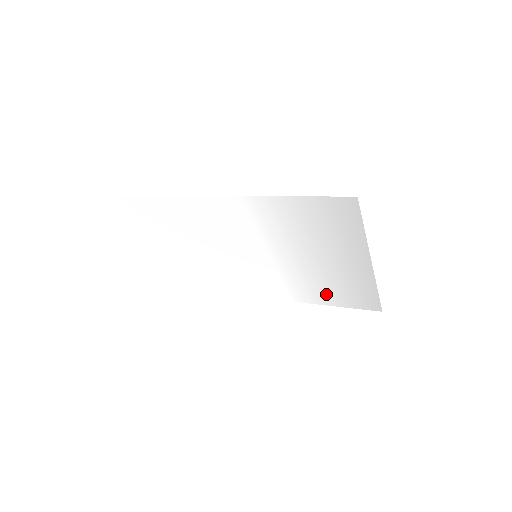
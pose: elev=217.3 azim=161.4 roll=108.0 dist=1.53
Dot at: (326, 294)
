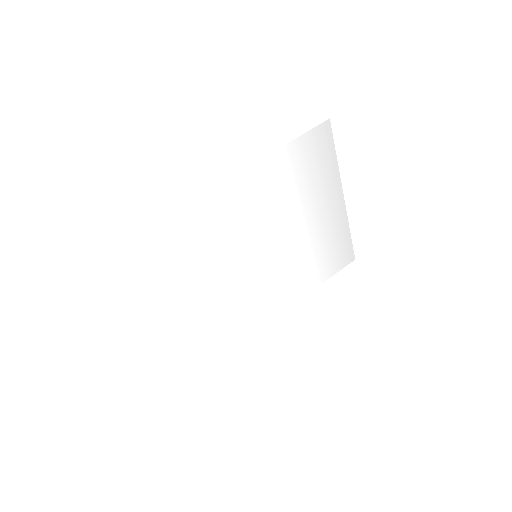
Dot at: (315, 270)
